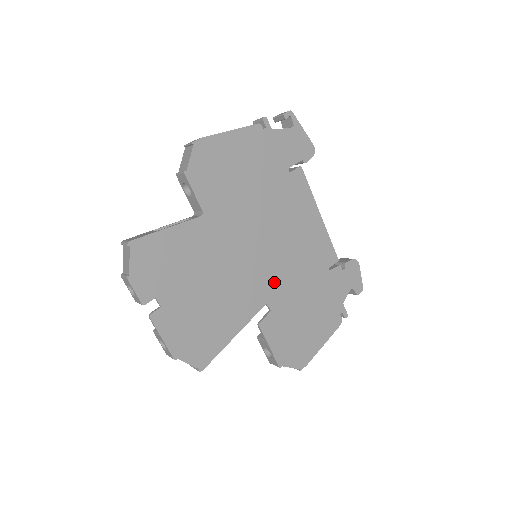
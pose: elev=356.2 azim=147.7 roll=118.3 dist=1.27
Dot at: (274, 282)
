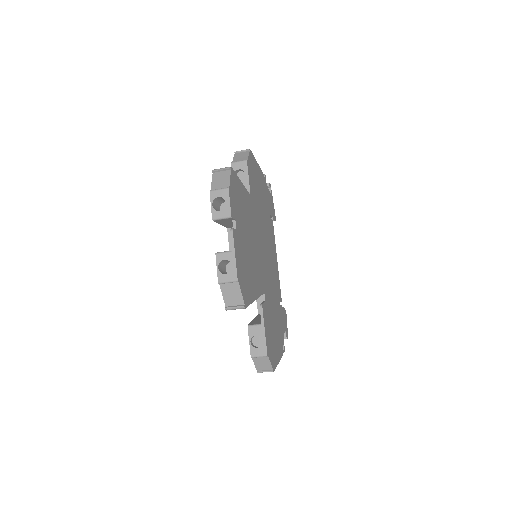
Dot at: (266, 281)
